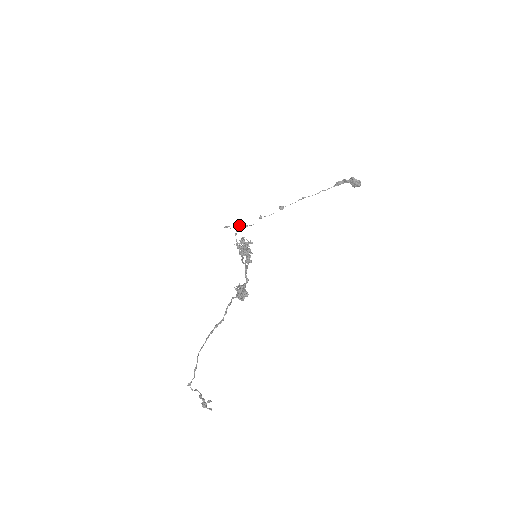
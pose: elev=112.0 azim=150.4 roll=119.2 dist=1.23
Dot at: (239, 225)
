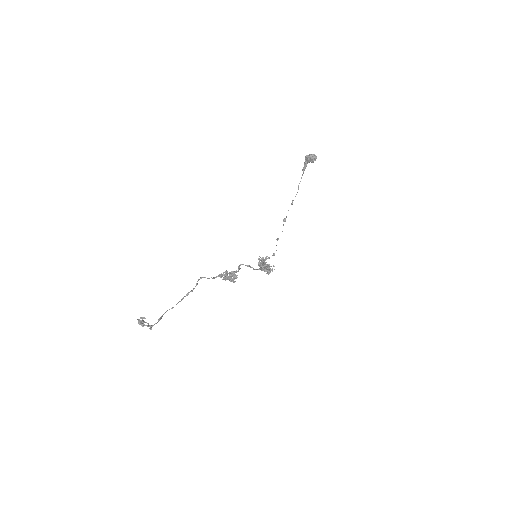
Dot at: (269, 258)
